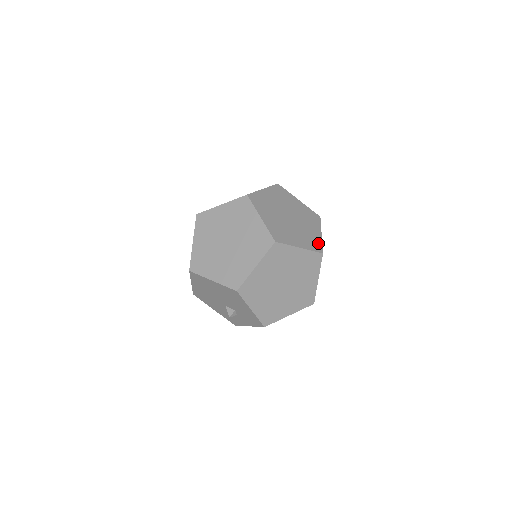
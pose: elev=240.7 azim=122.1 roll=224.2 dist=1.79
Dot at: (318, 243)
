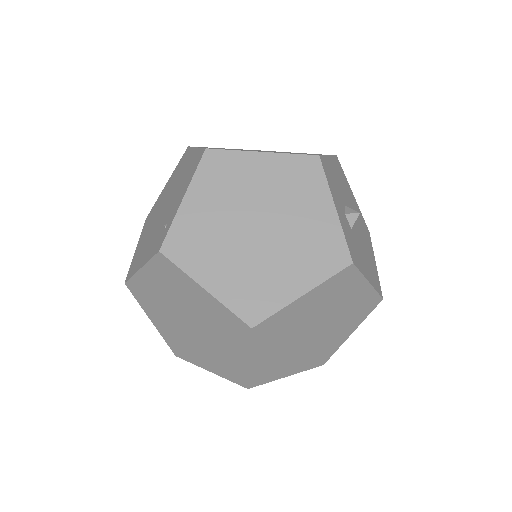
Dot at: (330, 353)
